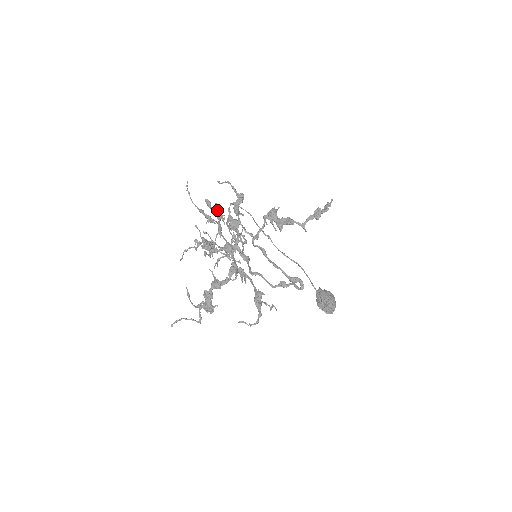
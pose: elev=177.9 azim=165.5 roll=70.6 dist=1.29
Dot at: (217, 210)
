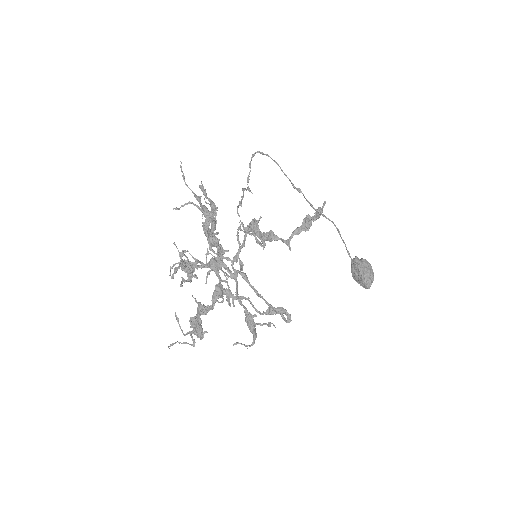
Dot at: (210, 201)
